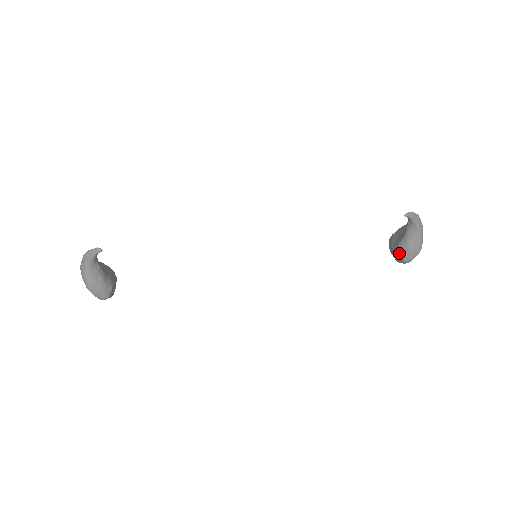
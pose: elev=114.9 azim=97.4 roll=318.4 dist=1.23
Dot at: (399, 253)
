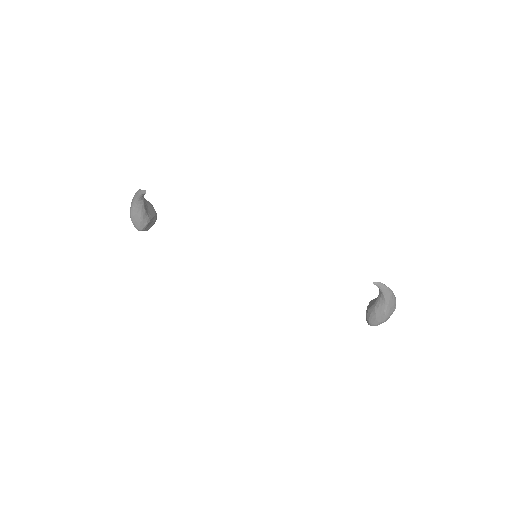
Dot at: (368, 314)
